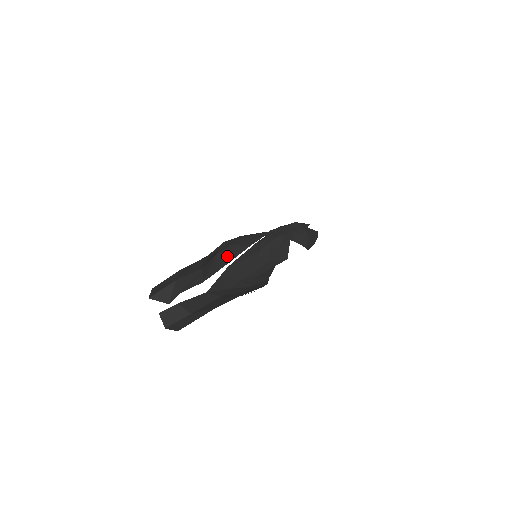
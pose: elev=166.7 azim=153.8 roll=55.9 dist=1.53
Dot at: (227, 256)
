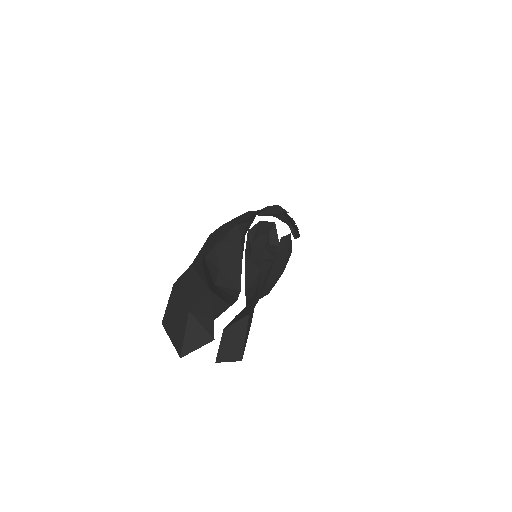
Dot at: (230, 282)
